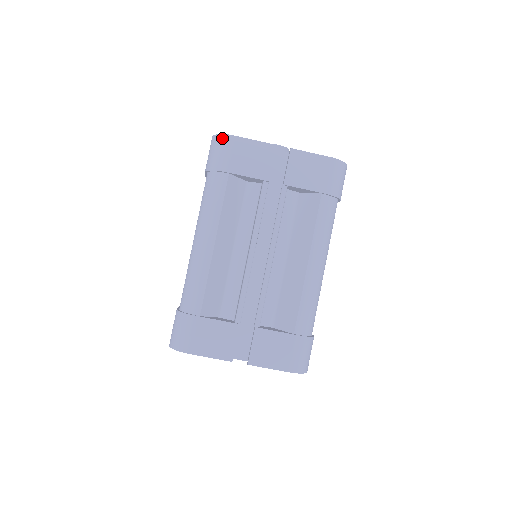
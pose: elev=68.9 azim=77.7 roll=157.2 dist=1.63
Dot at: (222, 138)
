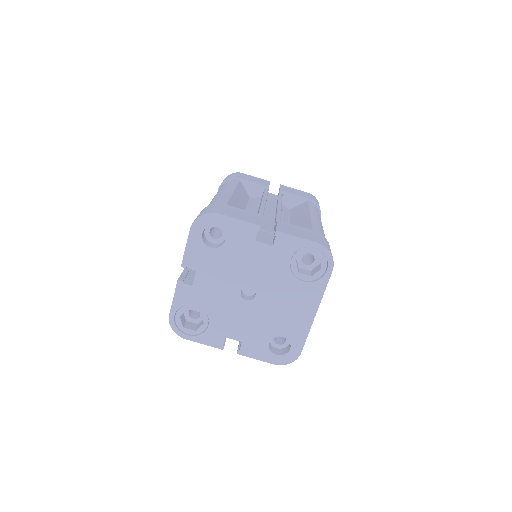
Dot at: (233, 173)
